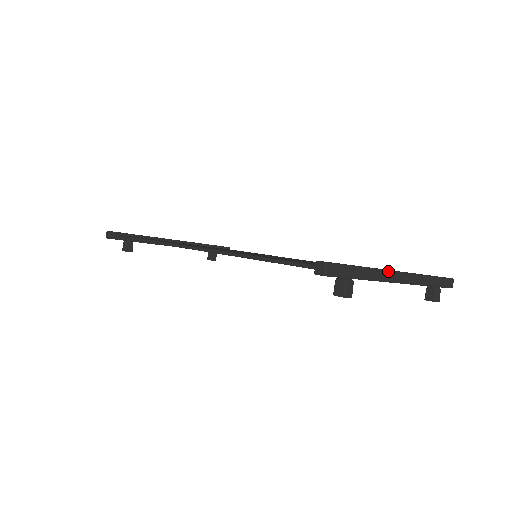
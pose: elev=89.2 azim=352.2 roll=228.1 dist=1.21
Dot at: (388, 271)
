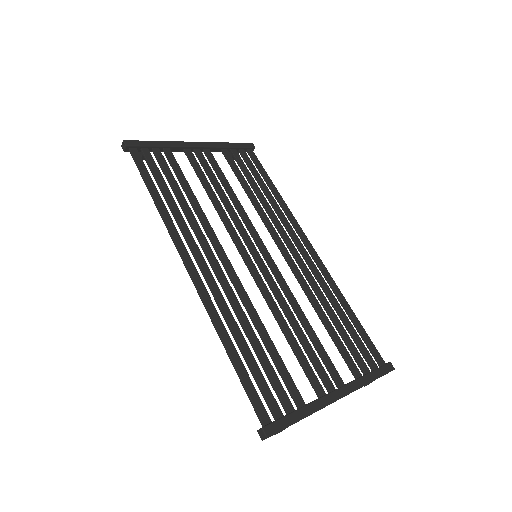
Dot at: occluded
